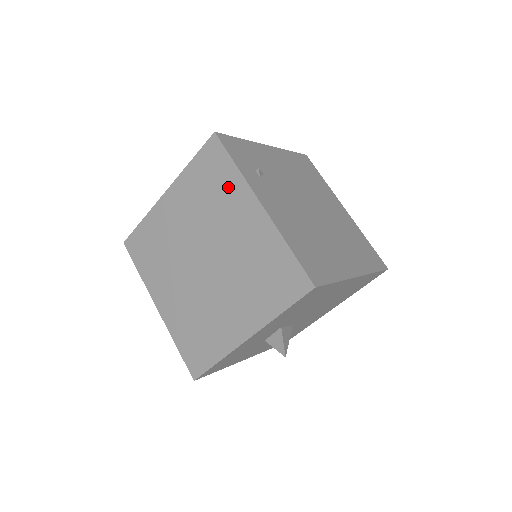
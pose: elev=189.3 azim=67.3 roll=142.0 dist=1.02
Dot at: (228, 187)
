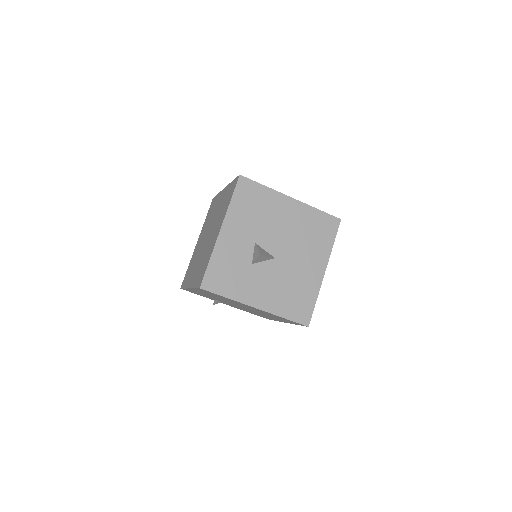
Dot at: (216, 202)
